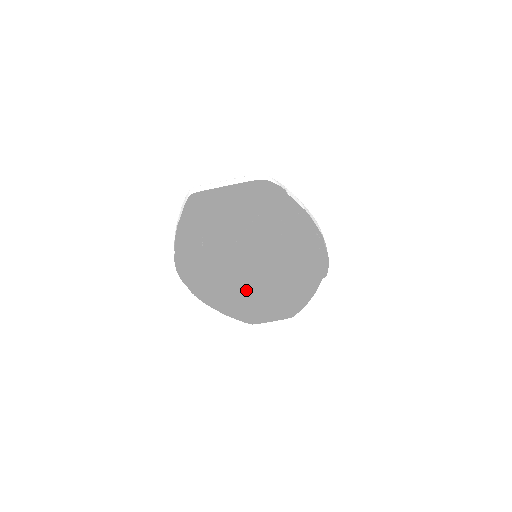
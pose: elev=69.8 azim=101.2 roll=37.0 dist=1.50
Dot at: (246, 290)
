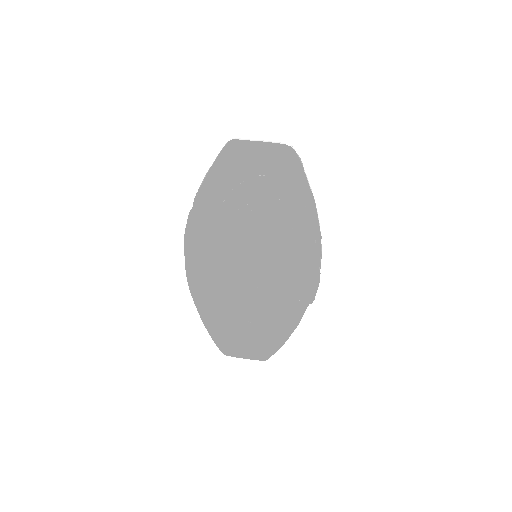
Dot at: (233, 302)
